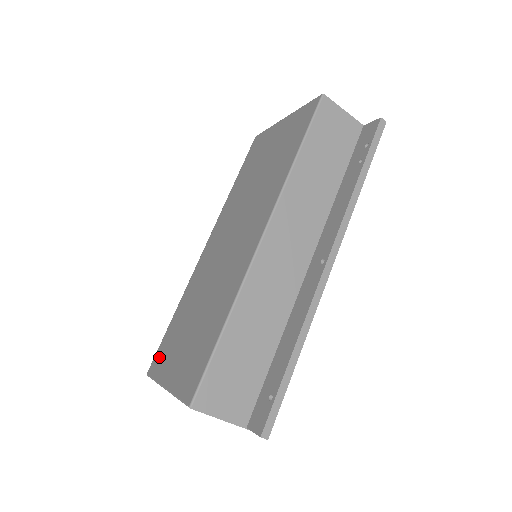
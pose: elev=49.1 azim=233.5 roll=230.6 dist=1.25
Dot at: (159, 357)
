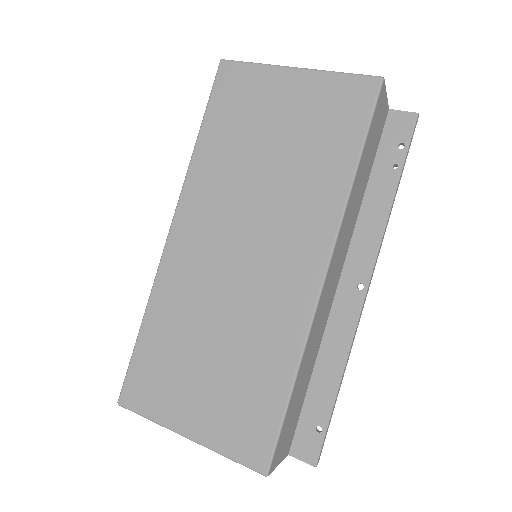
Dot at: (141, 387)
